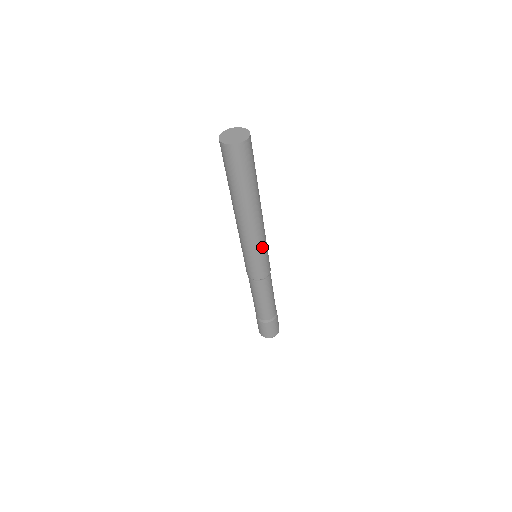
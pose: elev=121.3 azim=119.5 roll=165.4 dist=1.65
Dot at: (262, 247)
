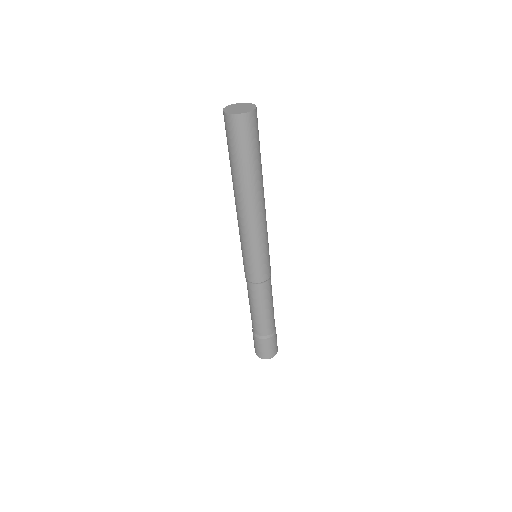
Dot at: (266, 240)
